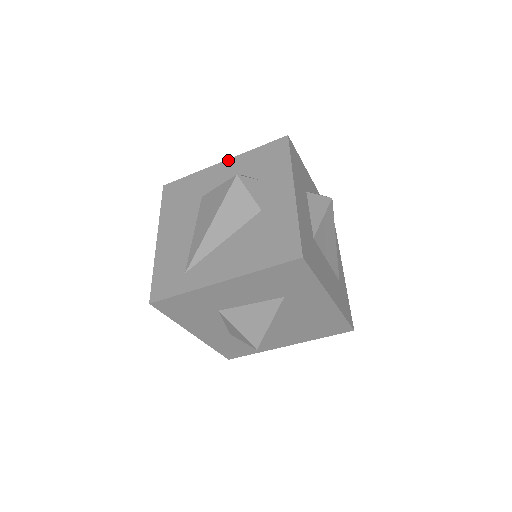
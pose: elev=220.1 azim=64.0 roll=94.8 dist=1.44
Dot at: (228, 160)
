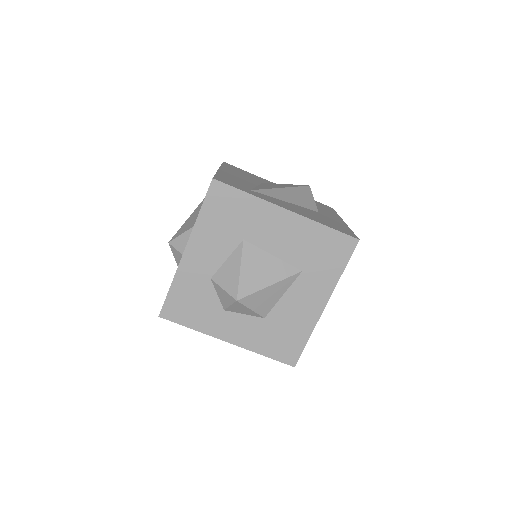
Dot at: occluded
